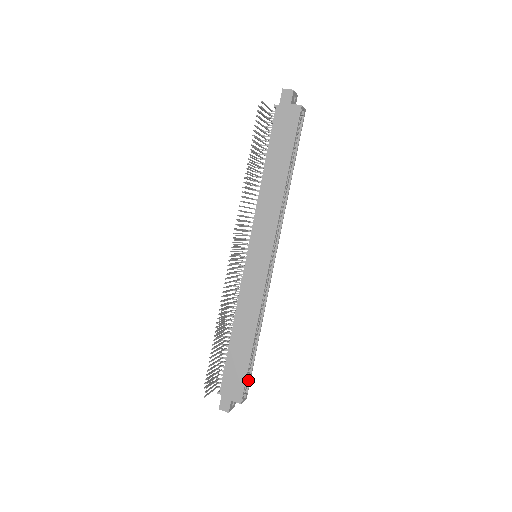
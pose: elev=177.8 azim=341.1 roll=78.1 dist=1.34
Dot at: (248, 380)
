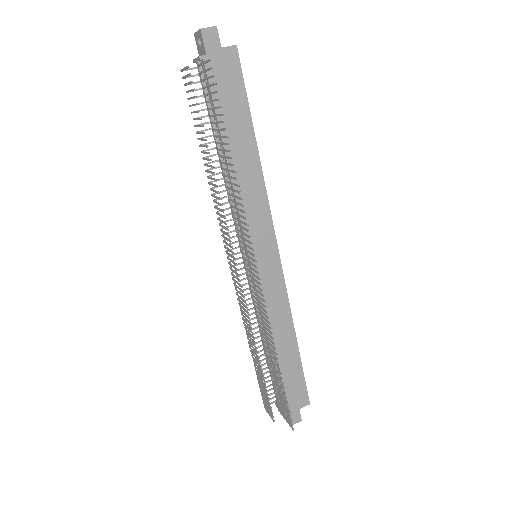
Dot at: occluded
